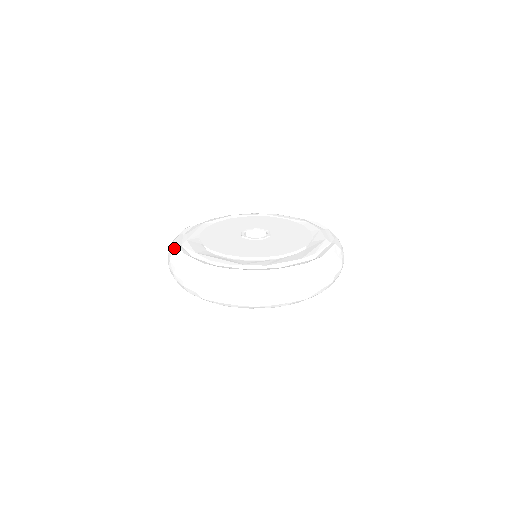
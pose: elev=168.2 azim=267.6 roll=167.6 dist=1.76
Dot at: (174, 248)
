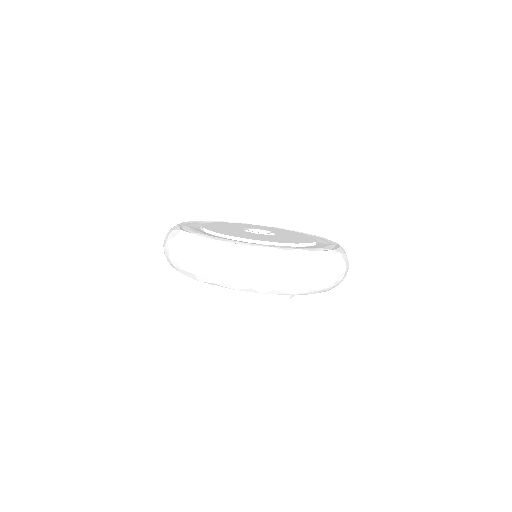
Dot at: (209, 242)
